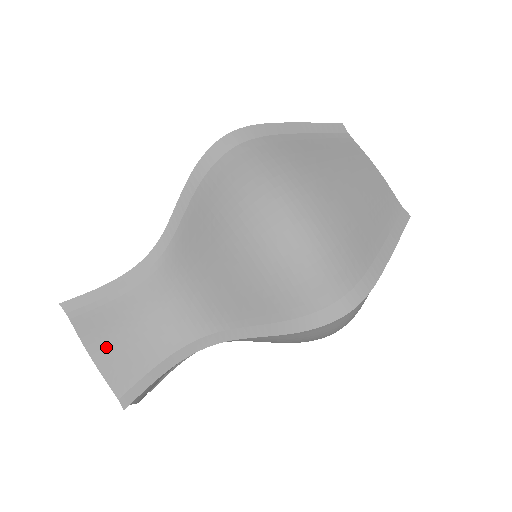
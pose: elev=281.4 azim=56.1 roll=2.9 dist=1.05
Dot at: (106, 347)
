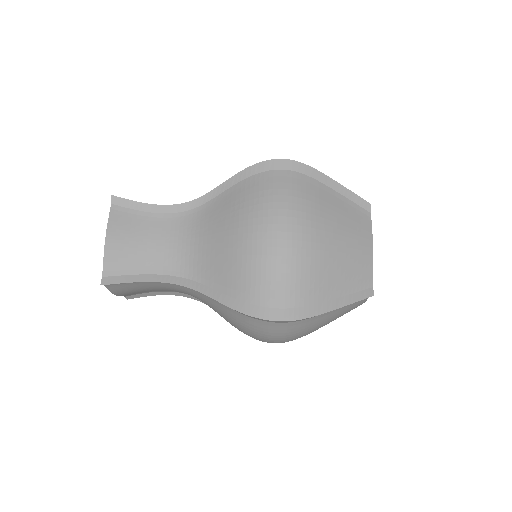
Dot at: (119, 240)
